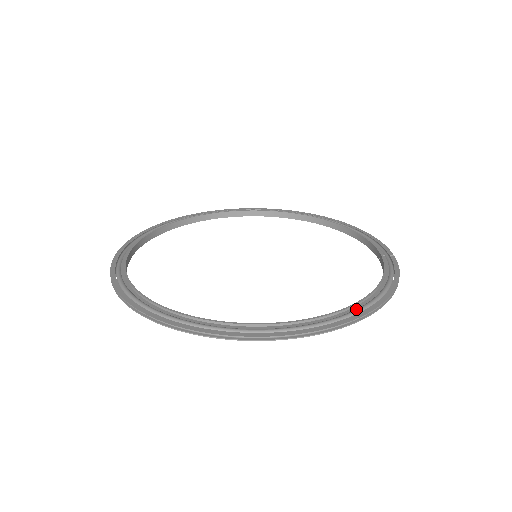
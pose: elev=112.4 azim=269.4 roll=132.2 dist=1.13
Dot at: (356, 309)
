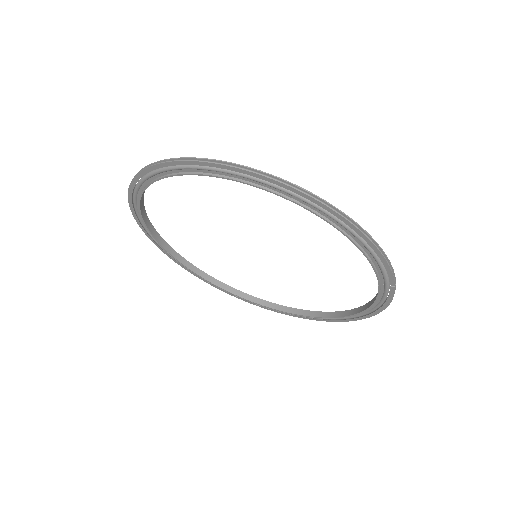
Dot at: occluded
